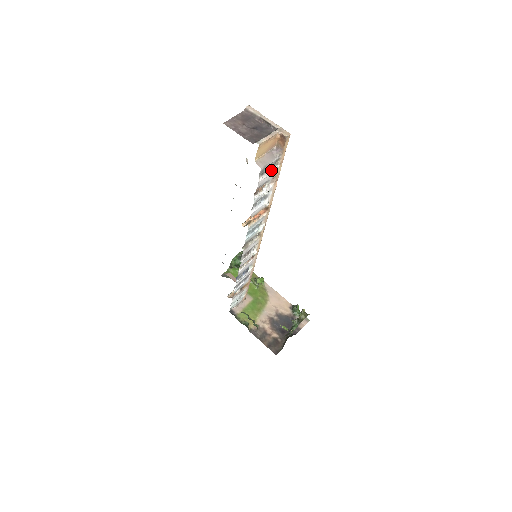
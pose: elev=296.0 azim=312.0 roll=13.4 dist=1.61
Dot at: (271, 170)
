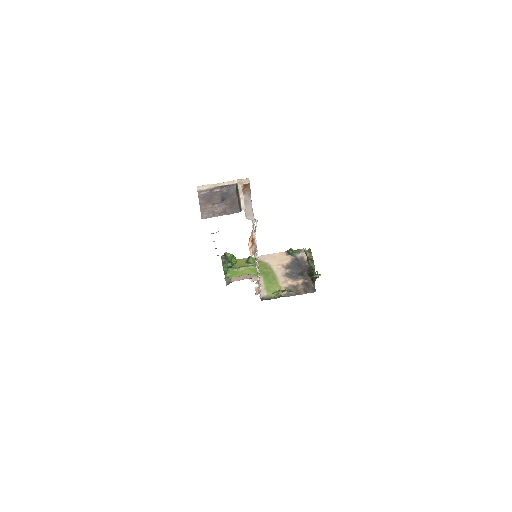
Dot at: occluded
